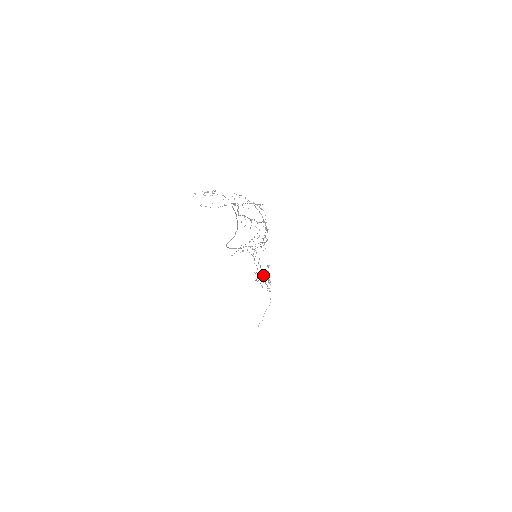
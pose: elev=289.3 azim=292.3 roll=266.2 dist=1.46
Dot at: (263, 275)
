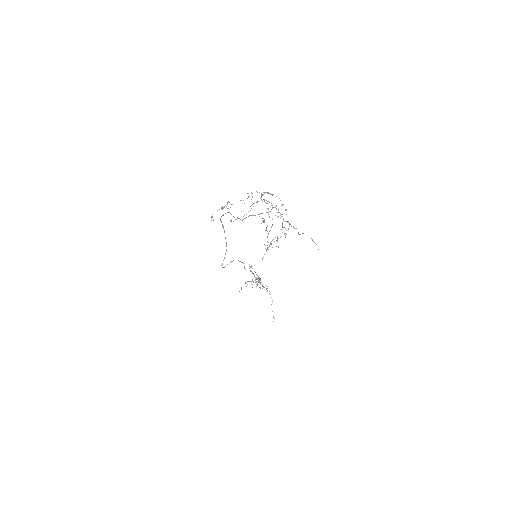
Dot at: (254, 276)
